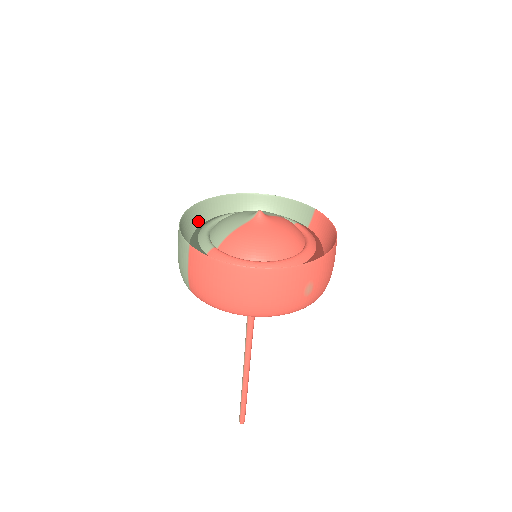
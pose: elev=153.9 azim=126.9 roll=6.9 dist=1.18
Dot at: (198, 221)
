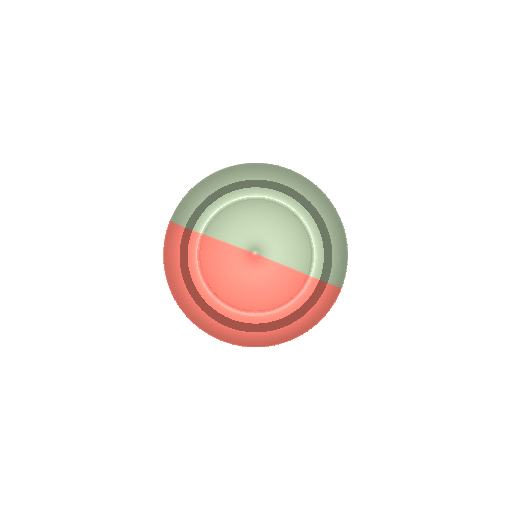
Dot at: (250, 174)
